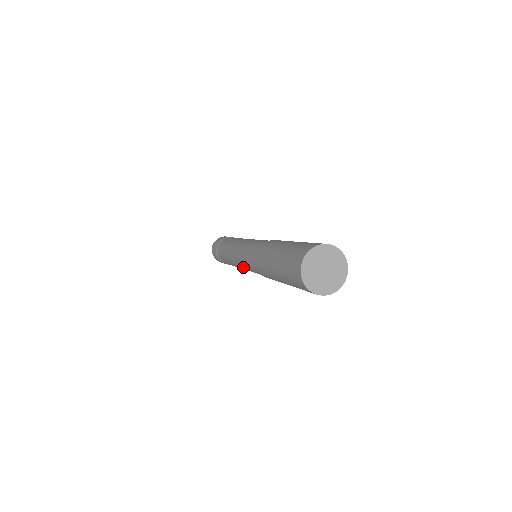
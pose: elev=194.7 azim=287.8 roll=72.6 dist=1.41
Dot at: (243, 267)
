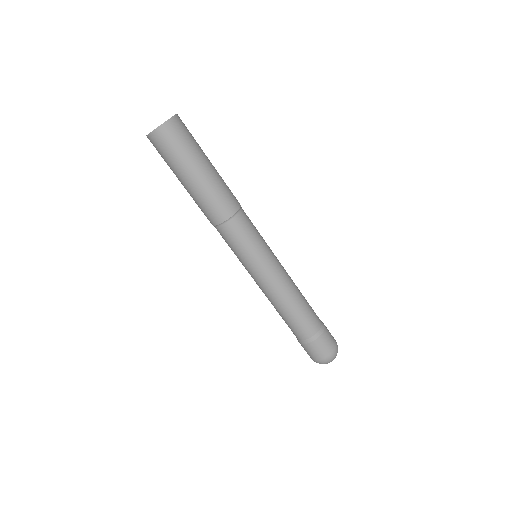
Dot at: (247, 270)
